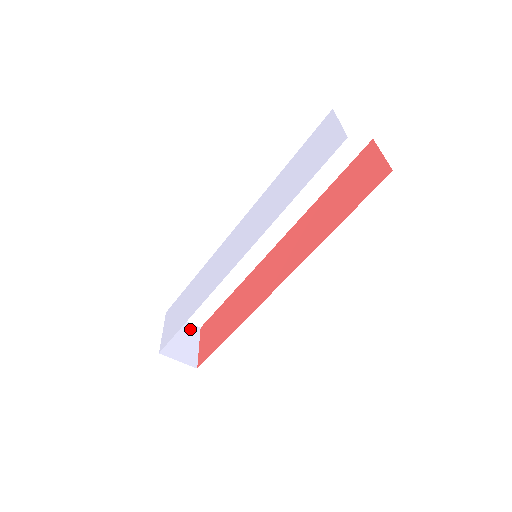
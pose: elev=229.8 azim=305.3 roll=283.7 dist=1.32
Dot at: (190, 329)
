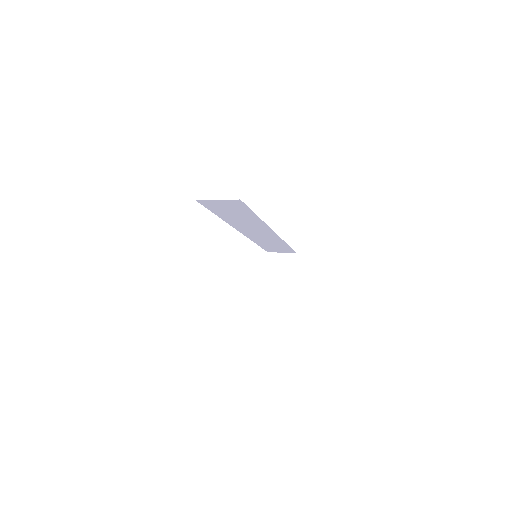
Dot at: (288, 258)
